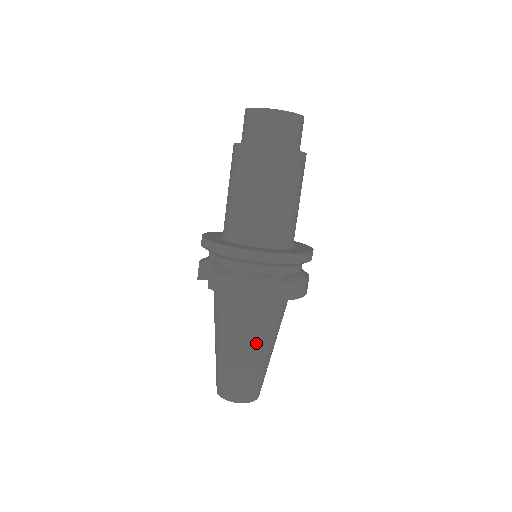
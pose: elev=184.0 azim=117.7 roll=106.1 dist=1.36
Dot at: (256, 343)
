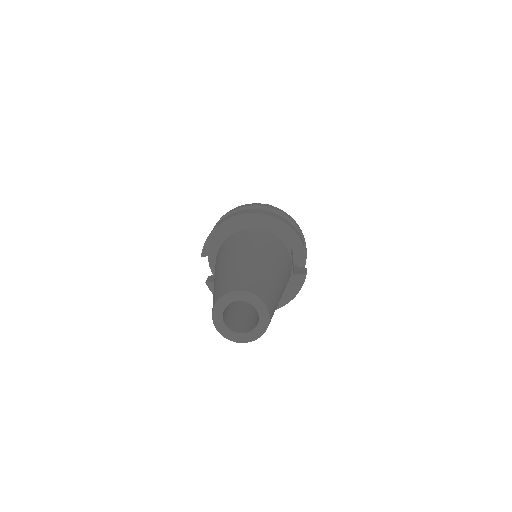
Dot at: (240, 252)
